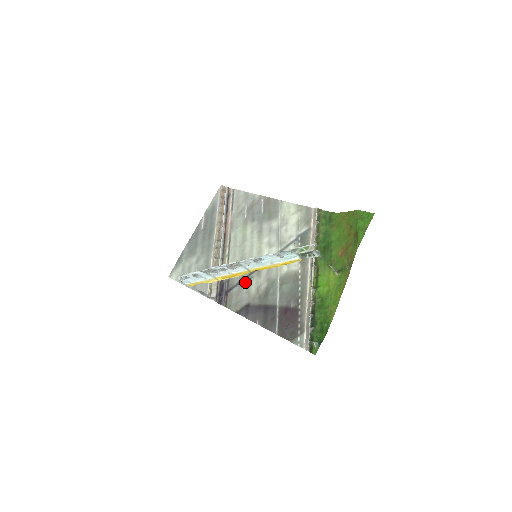
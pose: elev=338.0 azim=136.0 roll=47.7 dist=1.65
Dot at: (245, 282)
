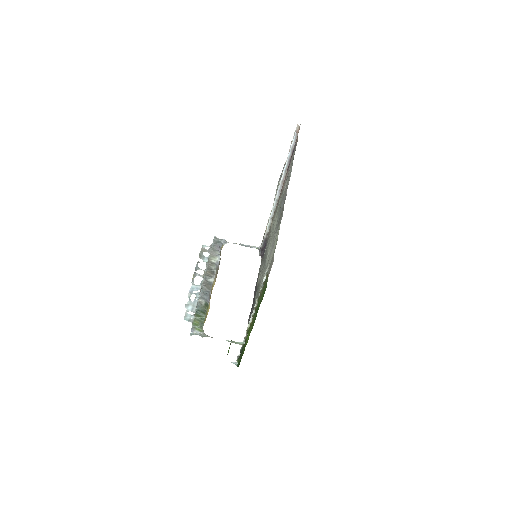
Dot at: occluded
